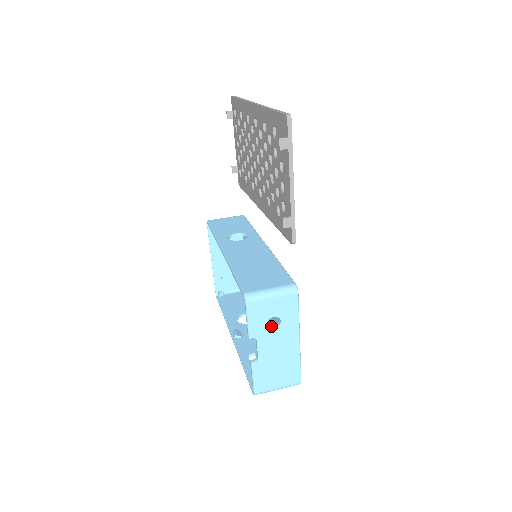
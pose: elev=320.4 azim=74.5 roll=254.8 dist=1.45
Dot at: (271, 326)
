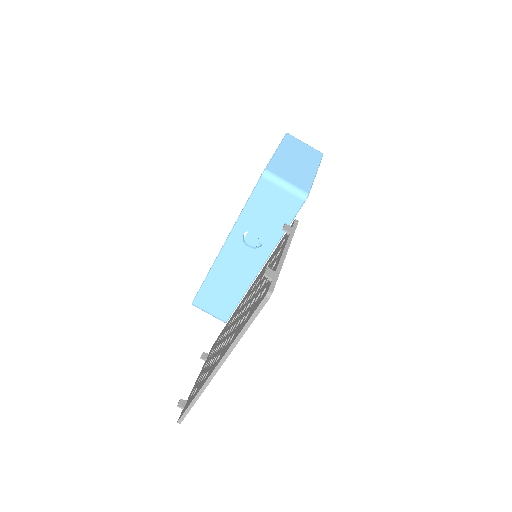
Dot at: occluded
